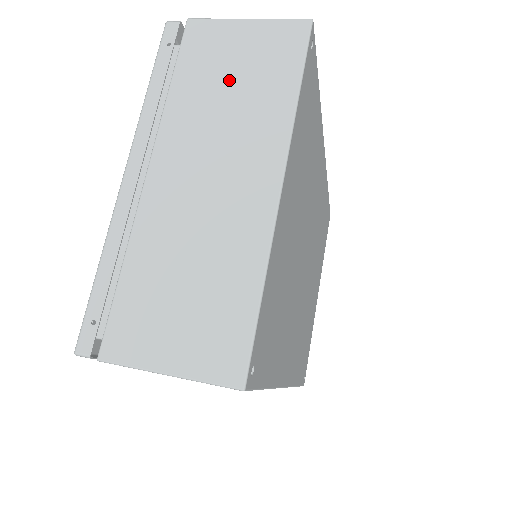
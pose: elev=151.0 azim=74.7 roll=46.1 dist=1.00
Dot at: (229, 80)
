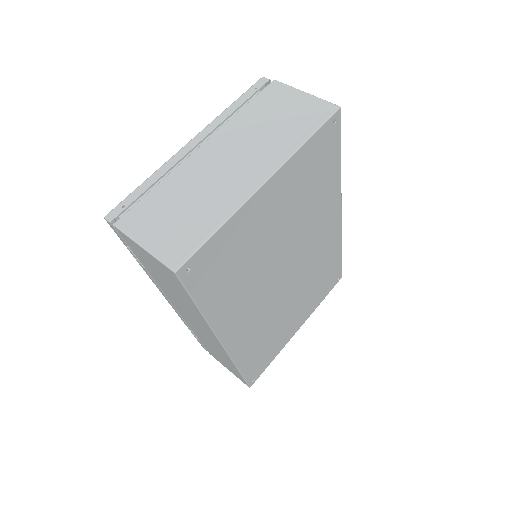
Dot at: (274, 119)
